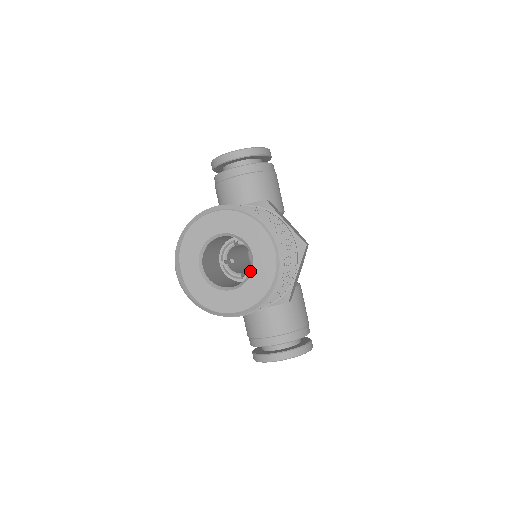
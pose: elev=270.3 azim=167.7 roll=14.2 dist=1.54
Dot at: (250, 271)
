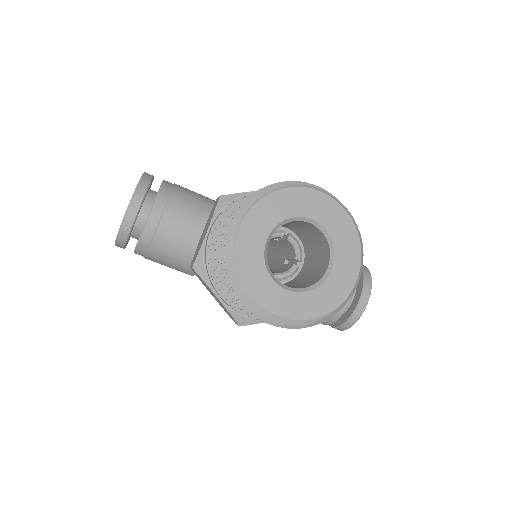
Dot at: (325, 235)
